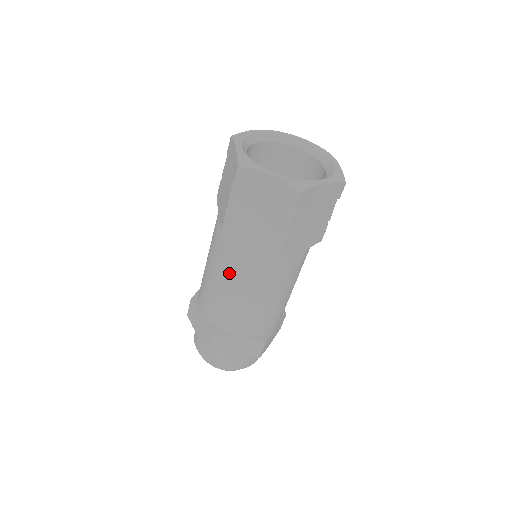
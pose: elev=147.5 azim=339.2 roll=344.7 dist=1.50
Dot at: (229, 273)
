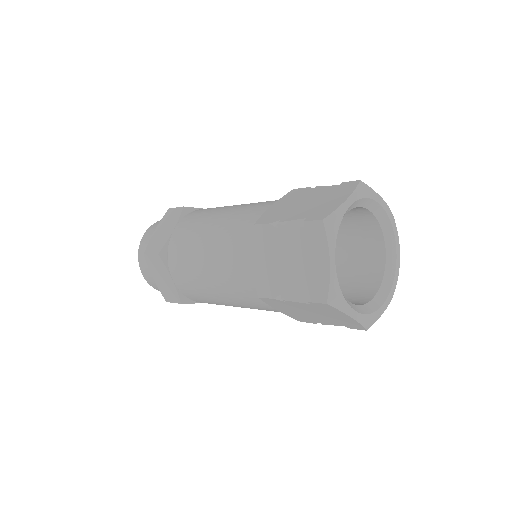
Dot at: (235, 300)
